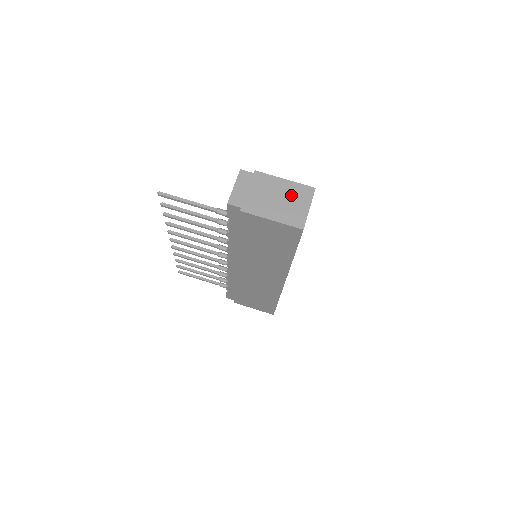
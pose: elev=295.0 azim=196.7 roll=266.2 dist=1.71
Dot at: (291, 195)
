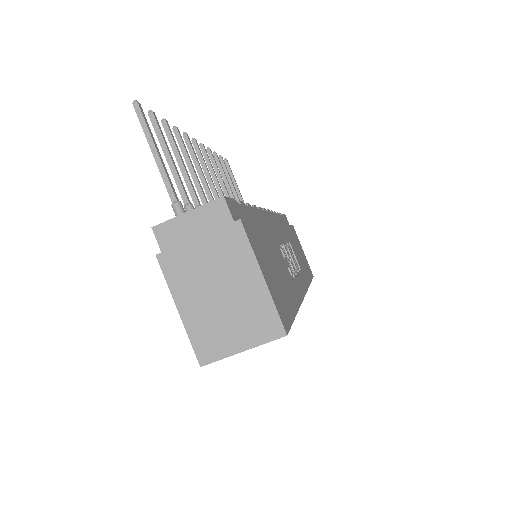
Dot at: (242, 308)
